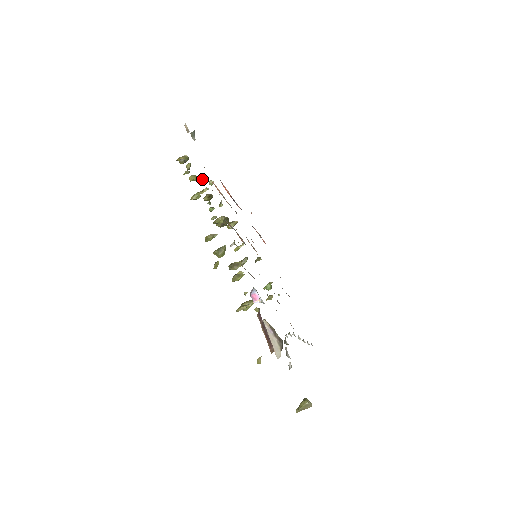
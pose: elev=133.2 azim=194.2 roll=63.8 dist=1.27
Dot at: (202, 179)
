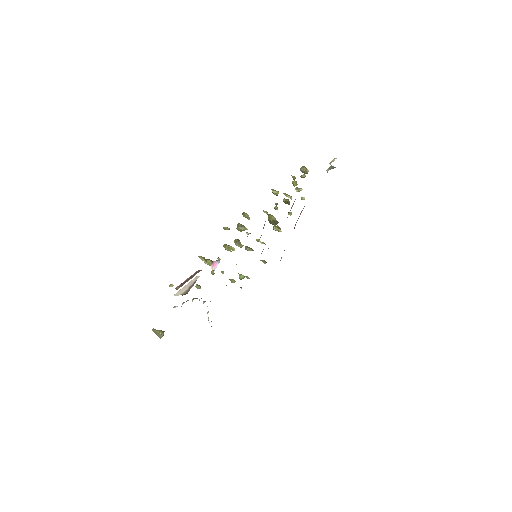
Dot at: (300, 190)
